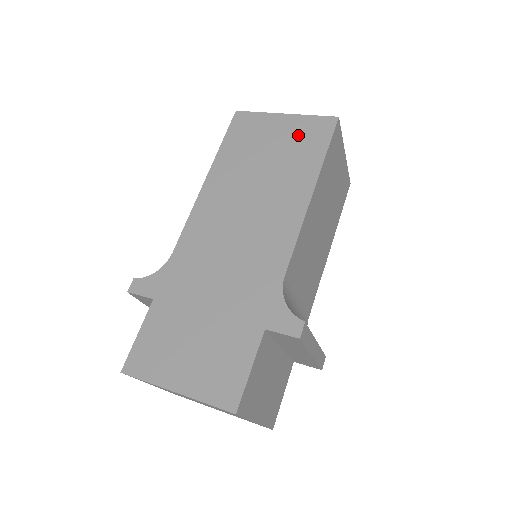
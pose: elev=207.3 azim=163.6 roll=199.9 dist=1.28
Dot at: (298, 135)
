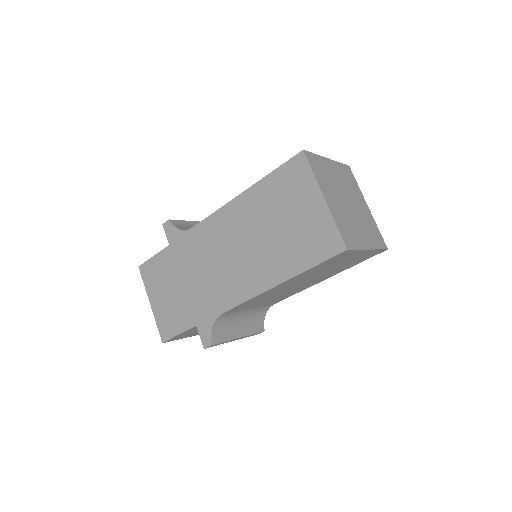
Dot at: (312, 230)
